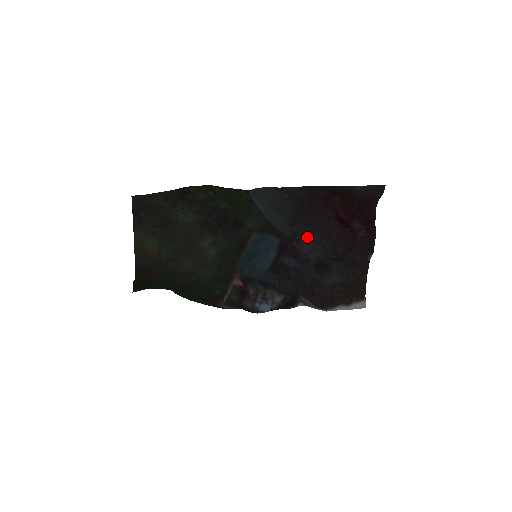
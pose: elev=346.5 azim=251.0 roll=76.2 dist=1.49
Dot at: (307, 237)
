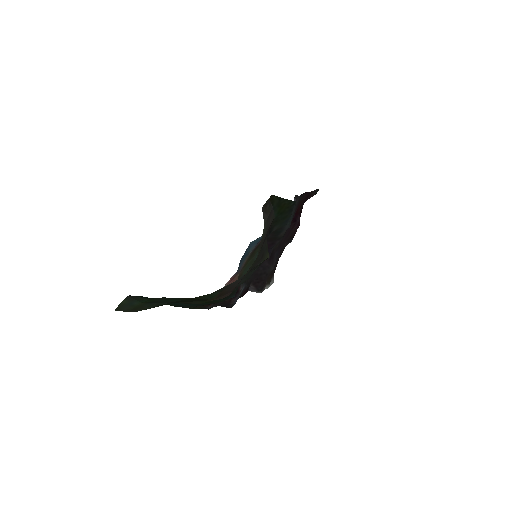
Dot at: occluded
